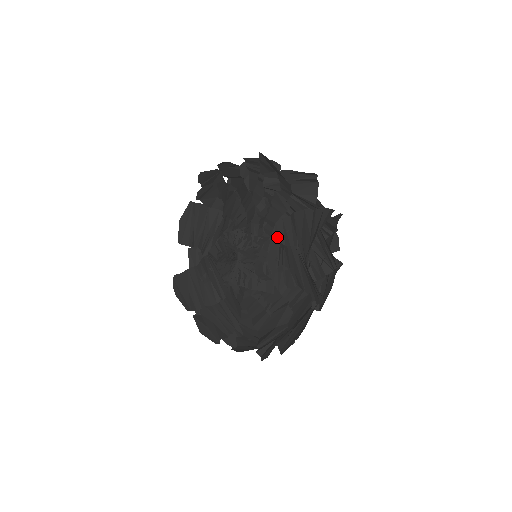
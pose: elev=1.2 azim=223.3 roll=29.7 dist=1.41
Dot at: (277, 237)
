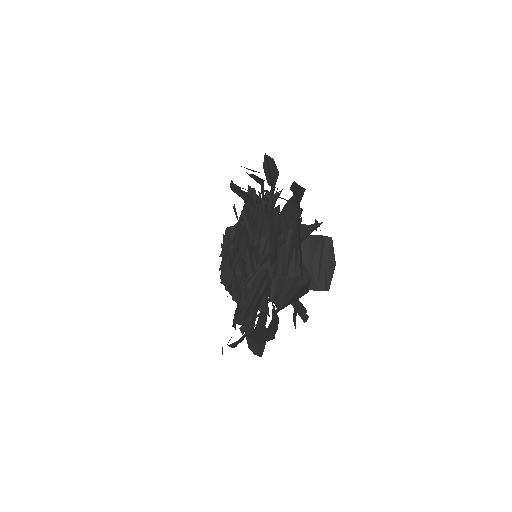
Dot at: (237, 245)
